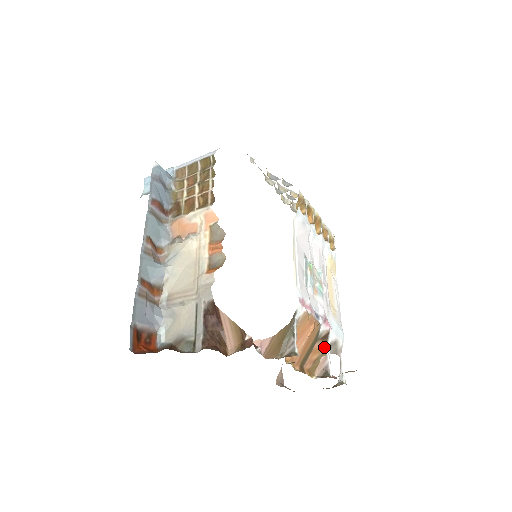
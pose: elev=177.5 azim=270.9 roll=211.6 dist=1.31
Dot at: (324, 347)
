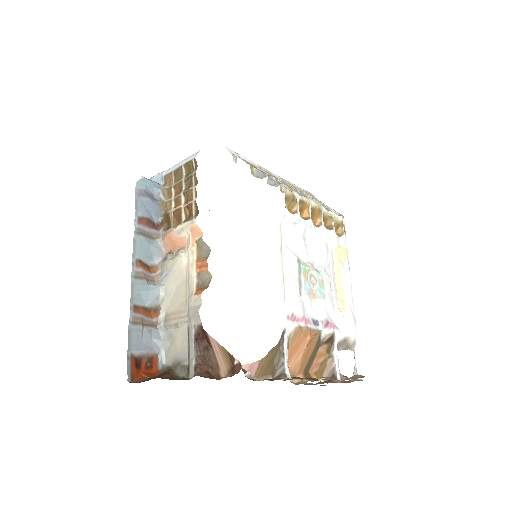
Dot at: (330, 349)
